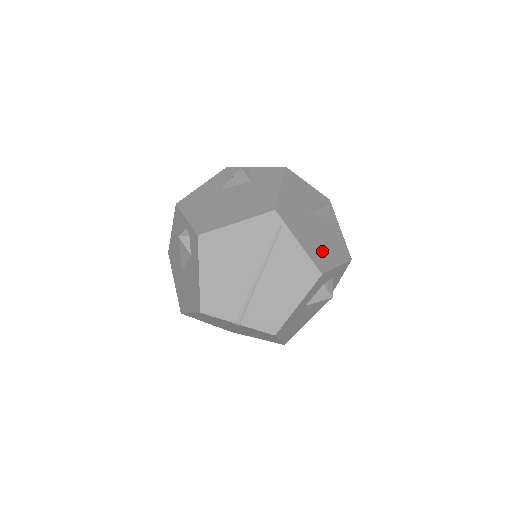
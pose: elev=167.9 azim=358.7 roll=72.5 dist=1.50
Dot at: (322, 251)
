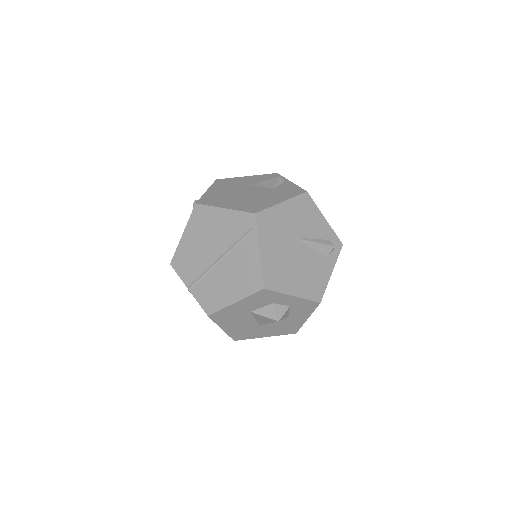
Dot at: (284, 273)
